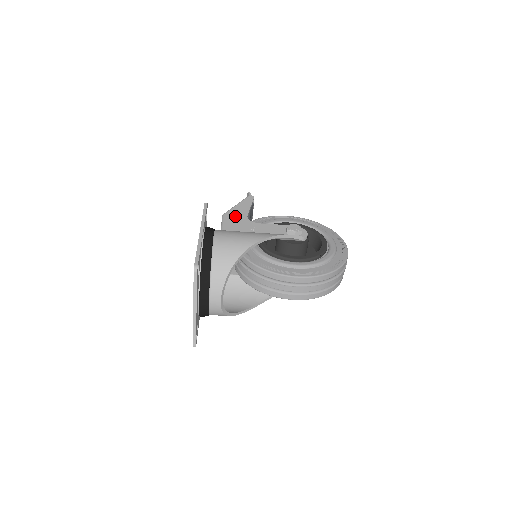
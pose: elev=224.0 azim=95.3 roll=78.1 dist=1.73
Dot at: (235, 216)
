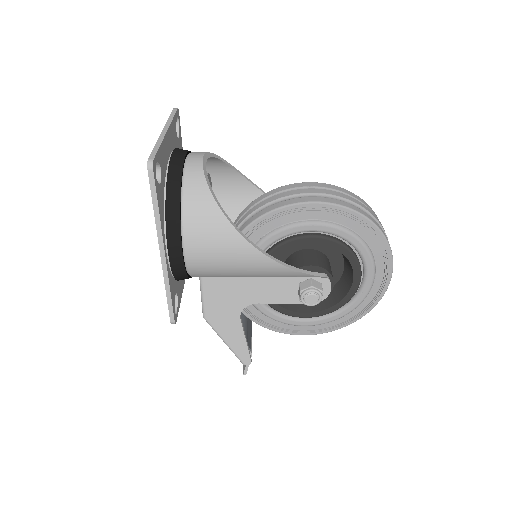
Dot at: occluded
